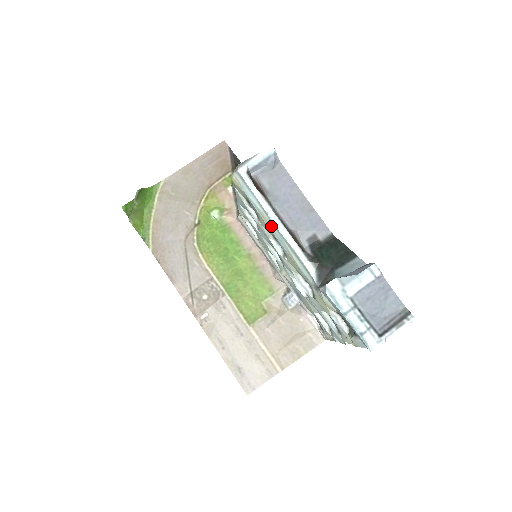
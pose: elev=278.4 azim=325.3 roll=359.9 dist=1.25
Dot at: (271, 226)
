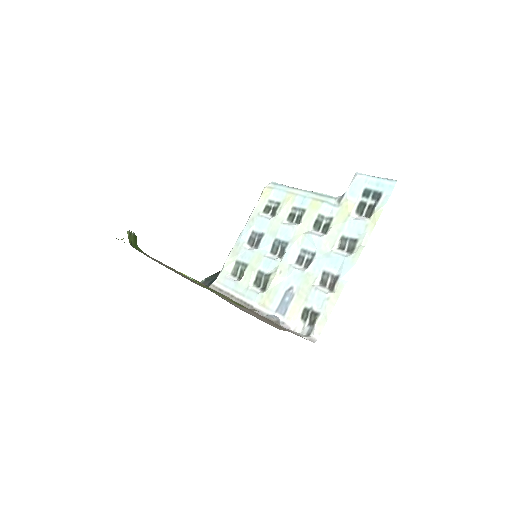
Dot at: (298, 193)
